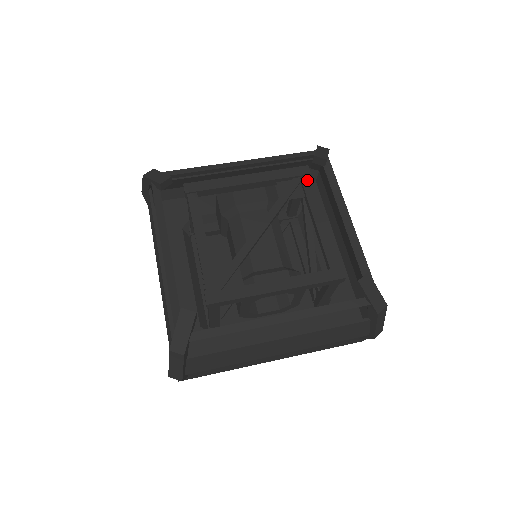
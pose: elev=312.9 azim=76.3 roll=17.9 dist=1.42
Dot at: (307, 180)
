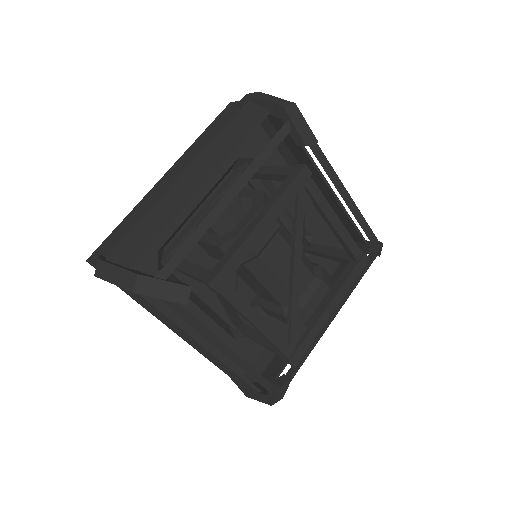
Dot at: (310, 183)
